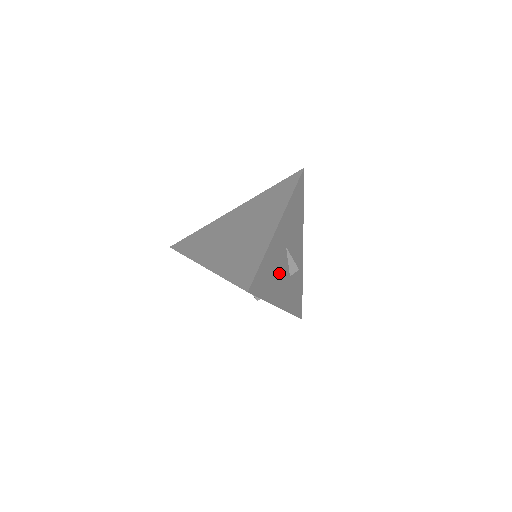
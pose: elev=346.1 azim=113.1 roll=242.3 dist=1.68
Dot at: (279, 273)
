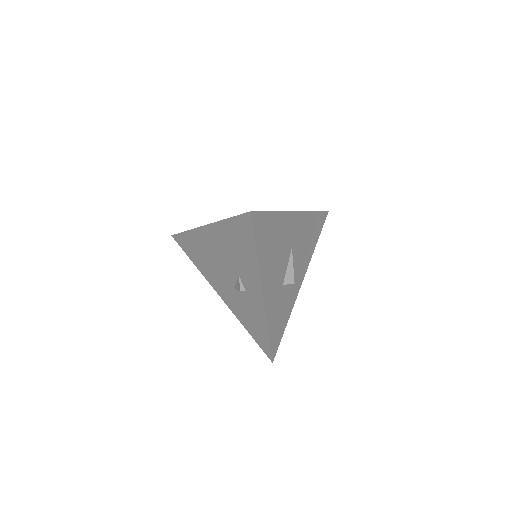
Dot at: (277, 259)
